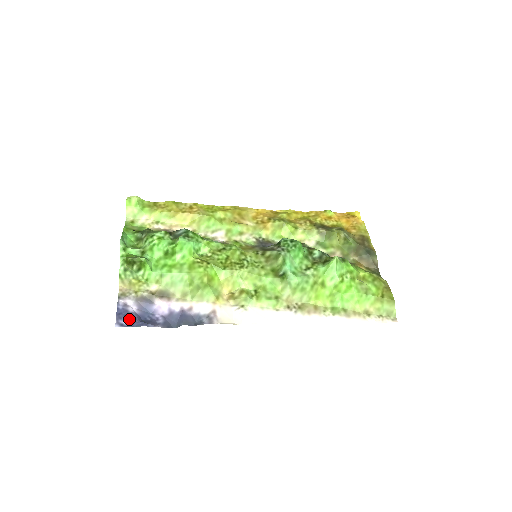
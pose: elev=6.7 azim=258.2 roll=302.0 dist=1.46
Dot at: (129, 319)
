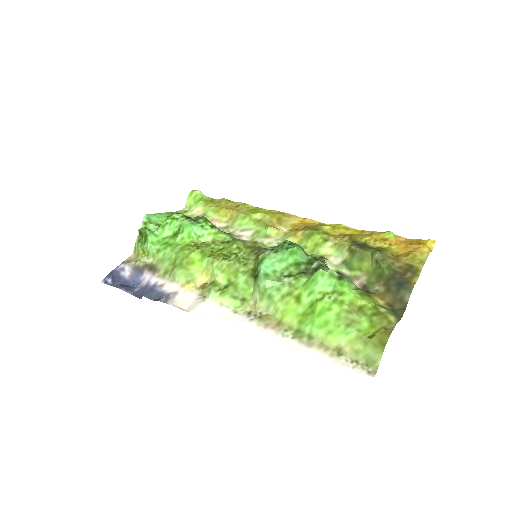
Dot at: (114, 279)
